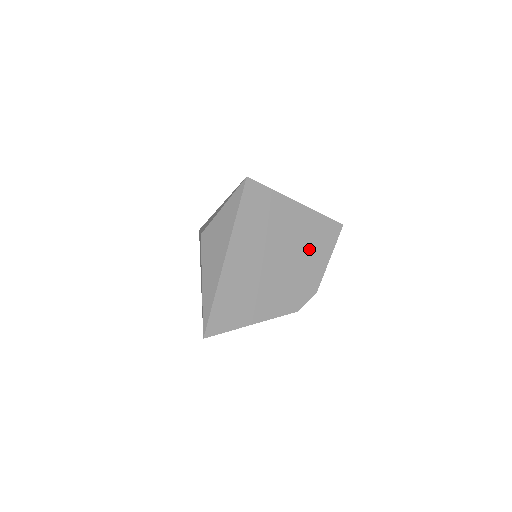
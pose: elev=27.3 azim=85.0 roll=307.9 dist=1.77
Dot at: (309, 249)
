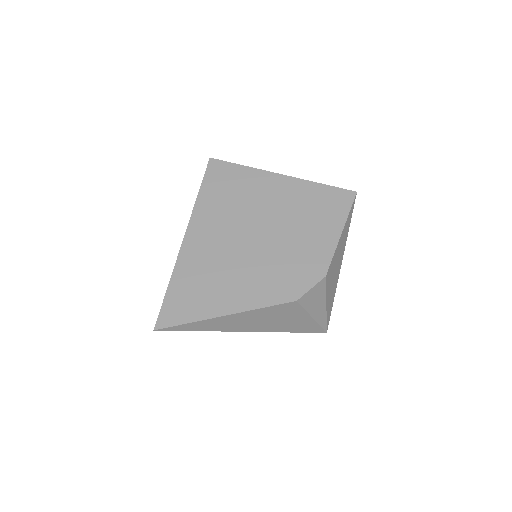
Dot at: (305, 223)
